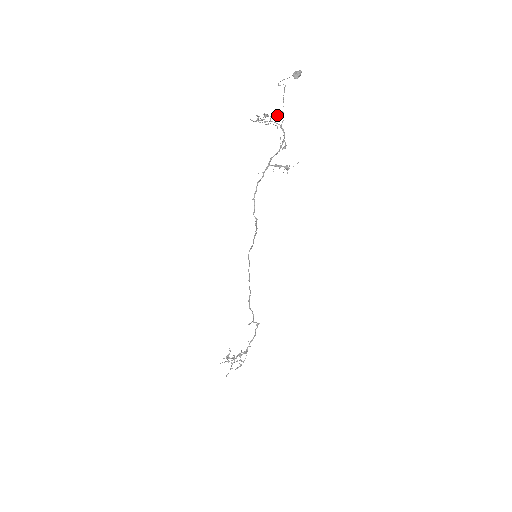
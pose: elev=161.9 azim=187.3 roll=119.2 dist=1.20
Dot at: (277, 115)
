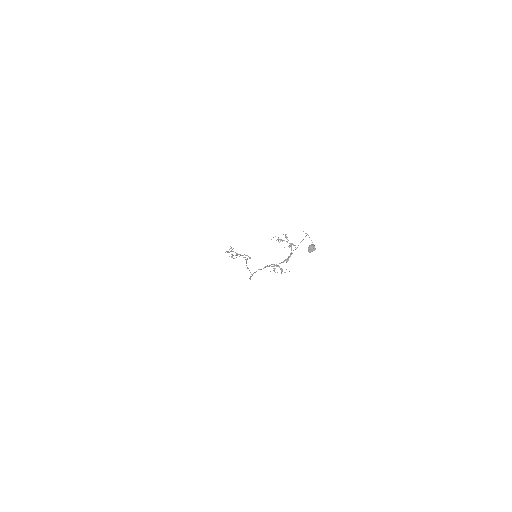
Dot at: (292, 244)
